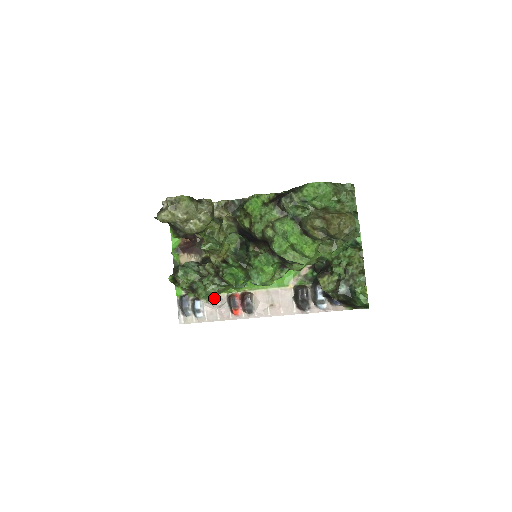
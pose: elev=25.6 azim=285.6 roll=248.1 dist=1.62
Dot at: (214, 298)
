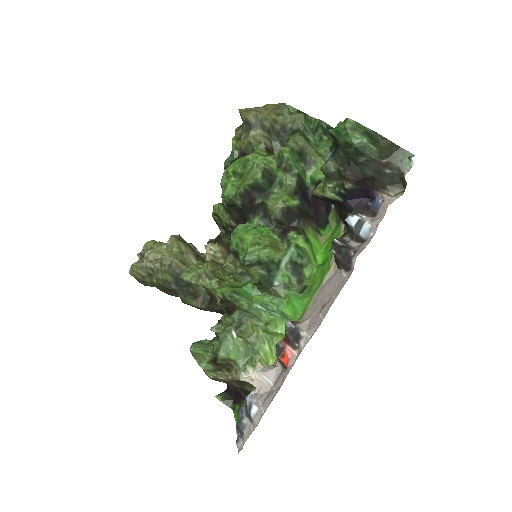
Dot at: (254, 364)
